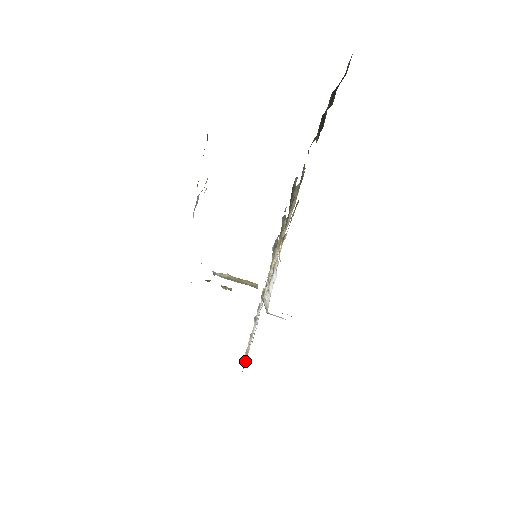
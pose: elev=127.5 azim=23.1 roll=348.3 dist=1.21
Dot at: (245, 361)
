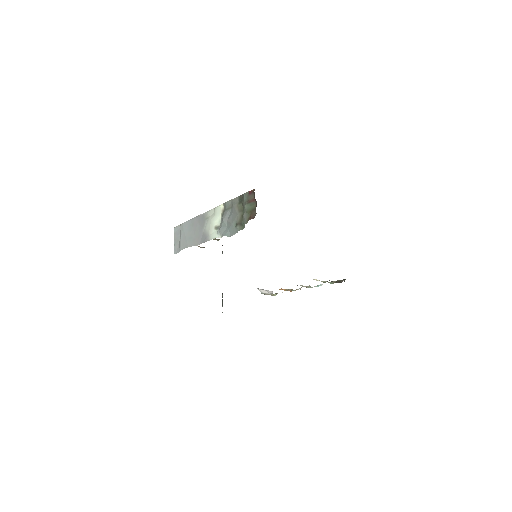
Dot at: occluded
